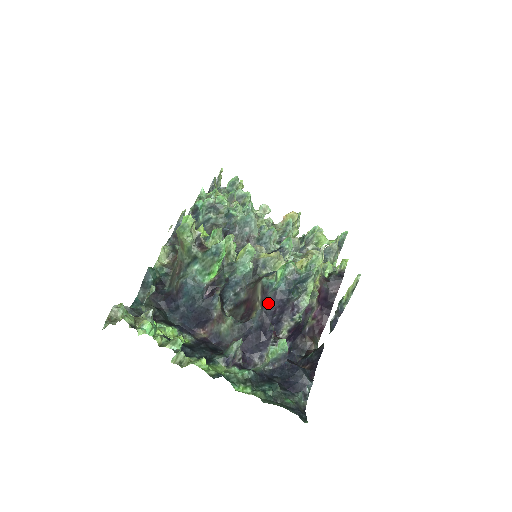
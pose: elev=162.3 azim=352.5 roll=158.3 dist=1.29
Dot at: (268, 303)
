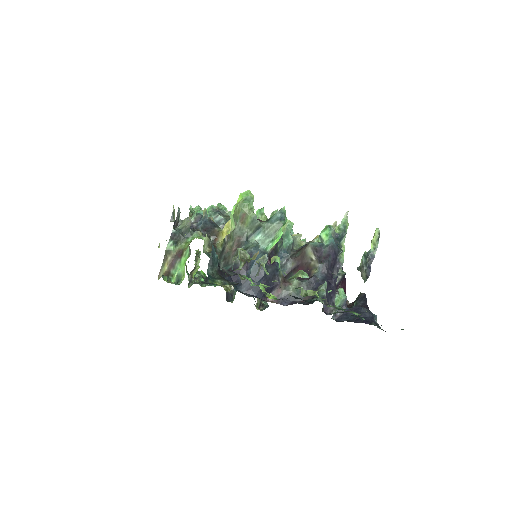
Dot at: (327, 256)
